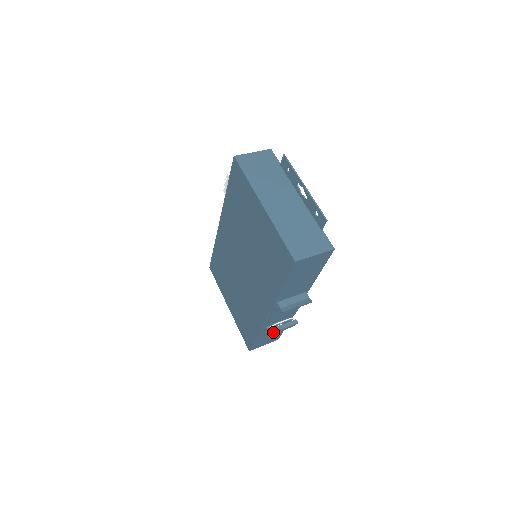
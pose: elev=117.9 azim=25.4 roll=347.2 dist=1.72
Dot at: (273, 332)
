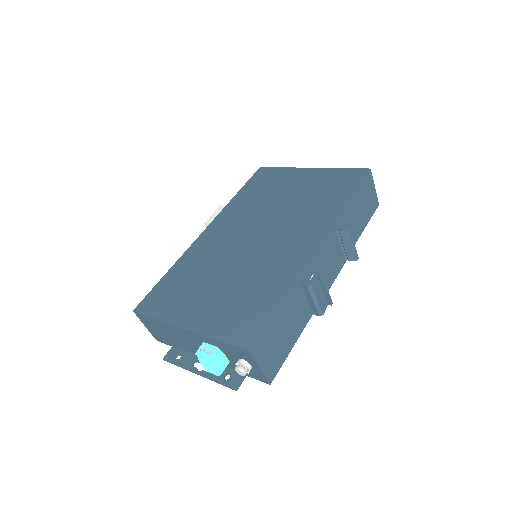
Dot at: (322, 275)
